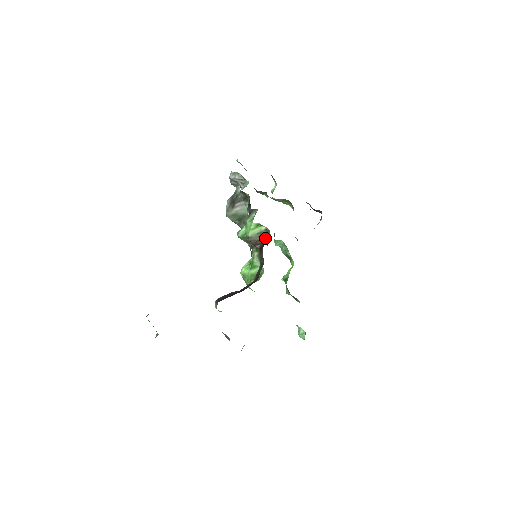
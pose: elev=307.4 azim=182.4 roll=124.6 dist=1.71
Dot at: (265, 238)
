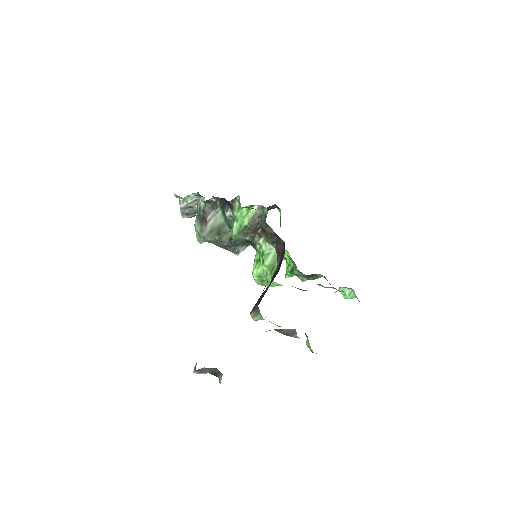
Dot at: (263, 216)
